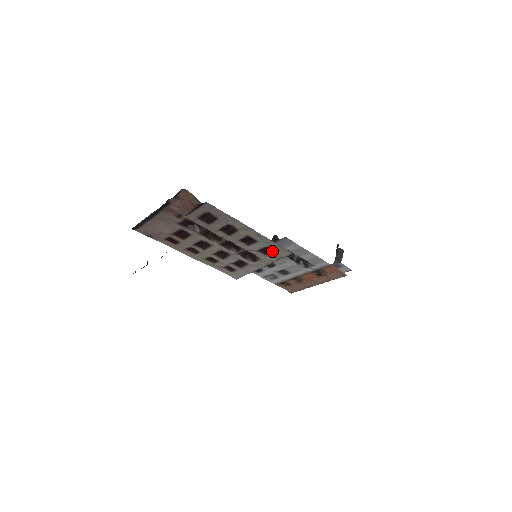
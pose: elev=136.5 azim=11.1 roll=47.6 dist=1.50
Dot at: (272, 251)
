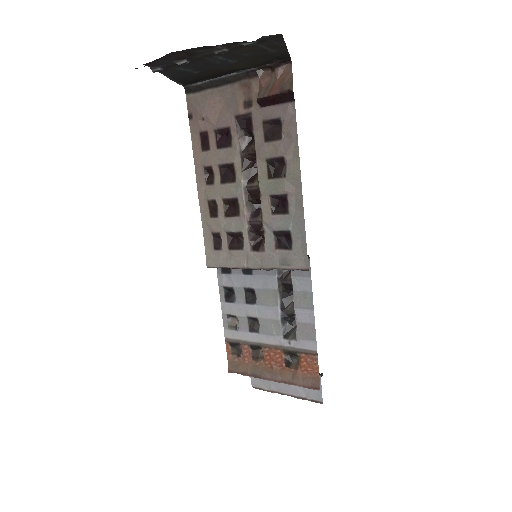
Dot at: (288, 246)
